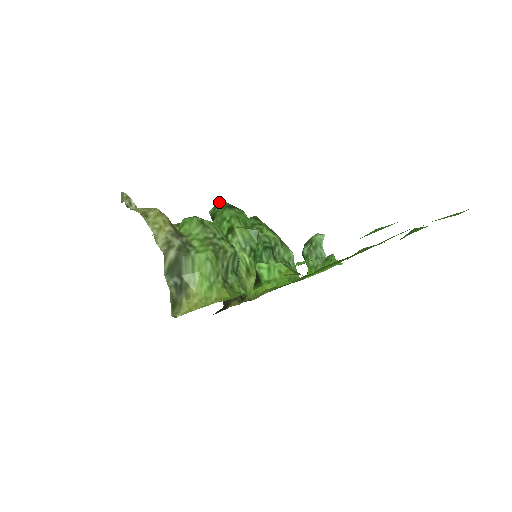
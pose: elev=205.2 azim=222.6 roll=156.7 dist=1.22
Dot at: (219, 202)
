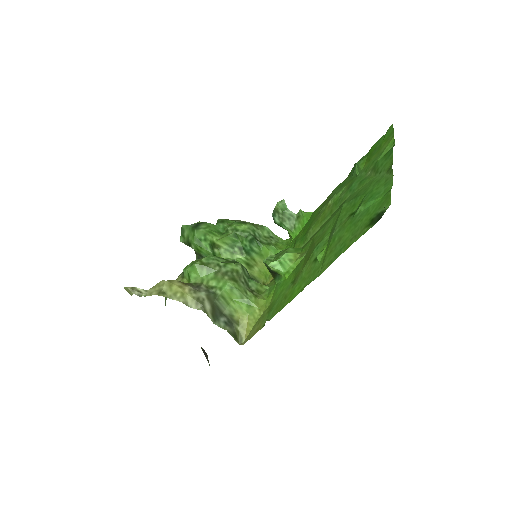
Dot at: (182, 228)
